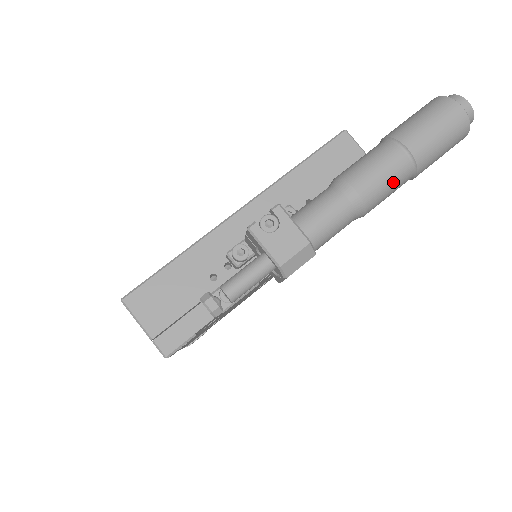
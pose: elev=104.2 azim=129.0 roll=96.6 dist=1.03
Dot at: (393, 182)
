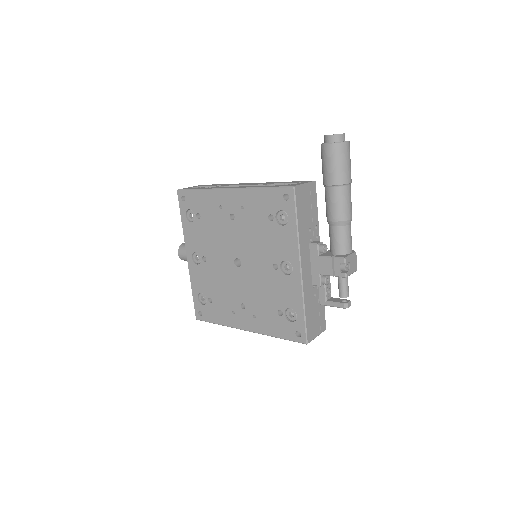
Dot at: occluded
